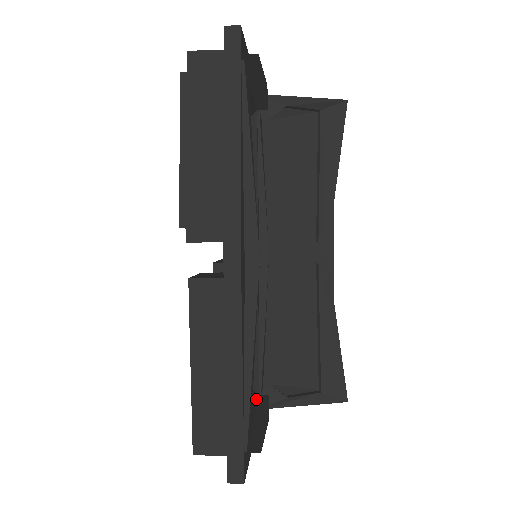
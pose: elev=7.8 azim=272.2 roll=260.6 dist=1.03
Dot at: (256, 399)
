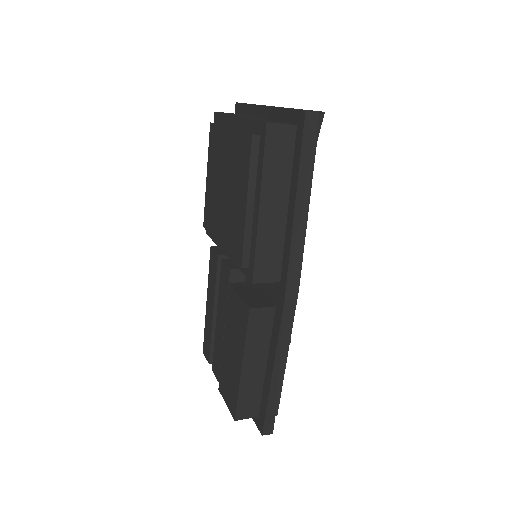
Dot at: occluded
